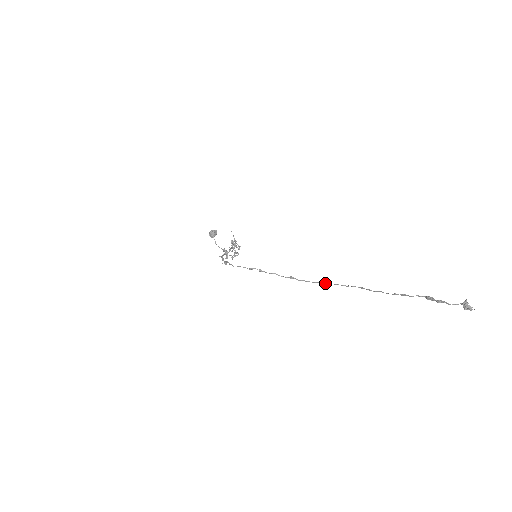
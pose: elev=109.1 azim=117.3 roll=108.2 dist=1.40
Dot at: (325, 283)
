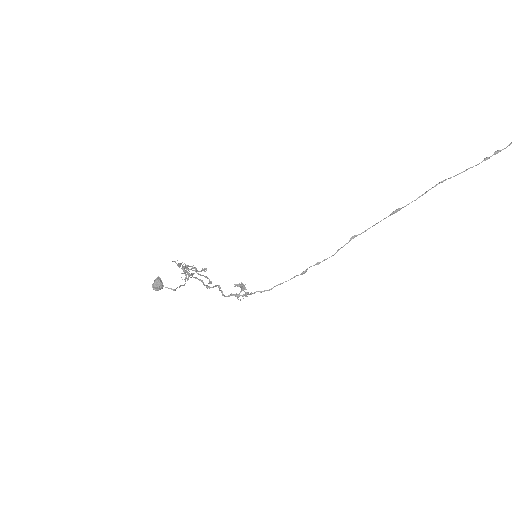
Dot at: (399, 210)
